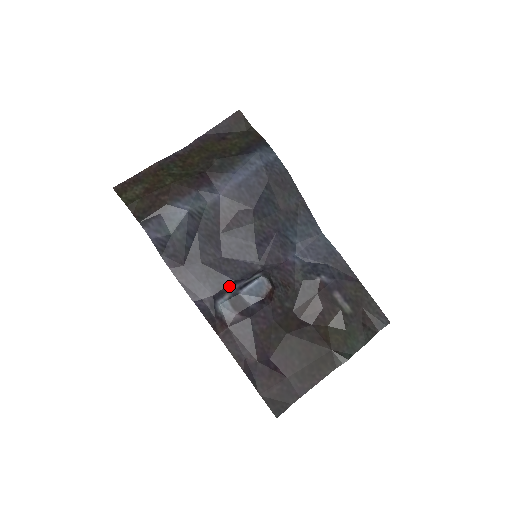
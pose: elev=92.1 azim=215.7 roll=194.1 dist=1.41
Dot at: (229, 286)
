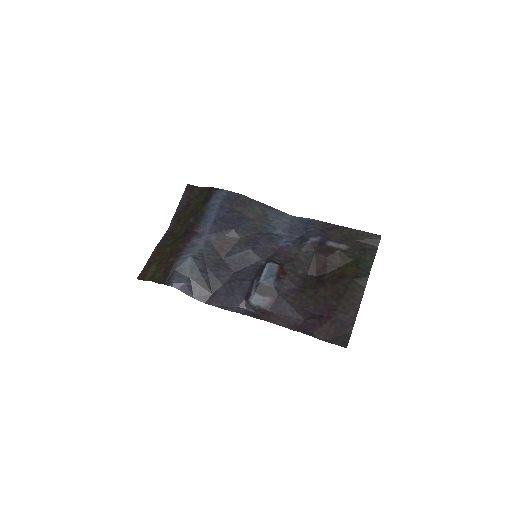
Dot at: (251, 286)
